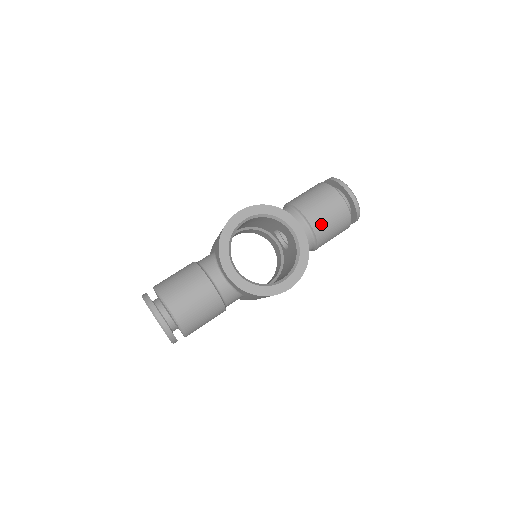
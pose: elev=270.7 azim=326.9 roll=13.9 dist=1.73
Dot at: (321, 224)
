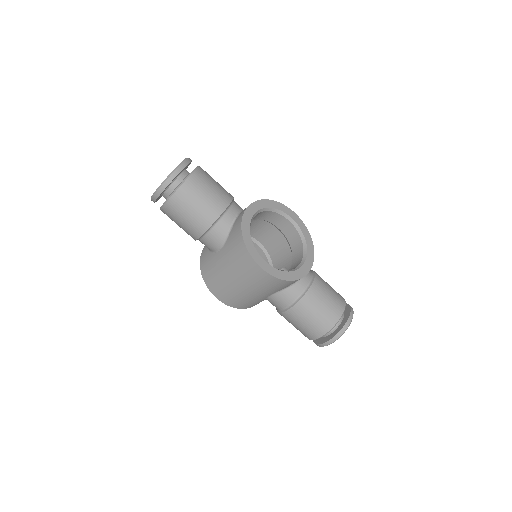
Dot at: (317, 295)
